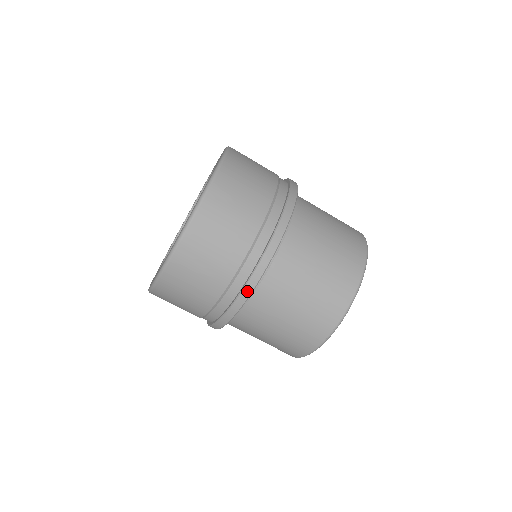
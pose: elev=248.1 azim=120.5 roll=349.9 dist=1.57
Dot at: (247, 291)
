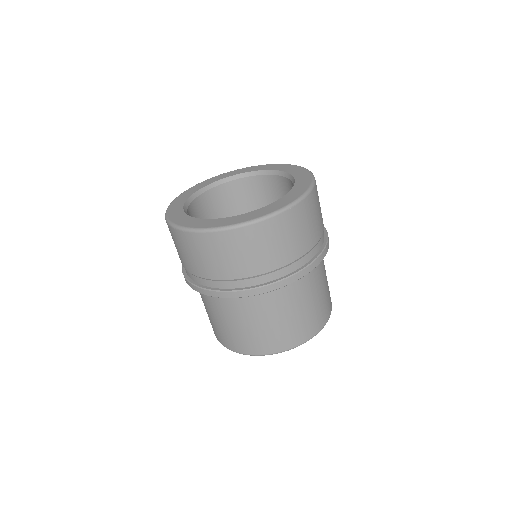
Dot at: (199, 290)
